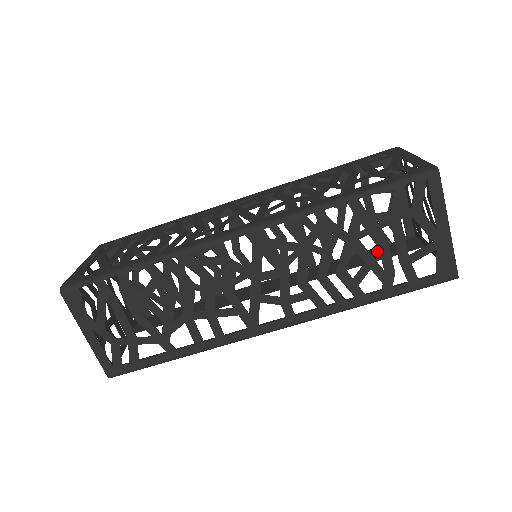
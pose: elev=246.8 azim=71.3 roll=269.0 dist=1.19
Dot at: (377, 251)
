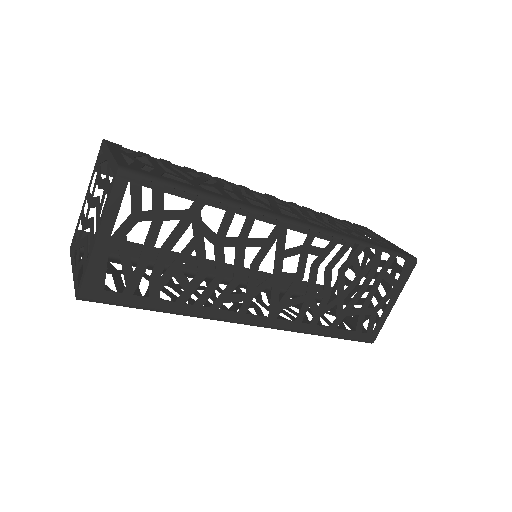
Dot at: occluded
